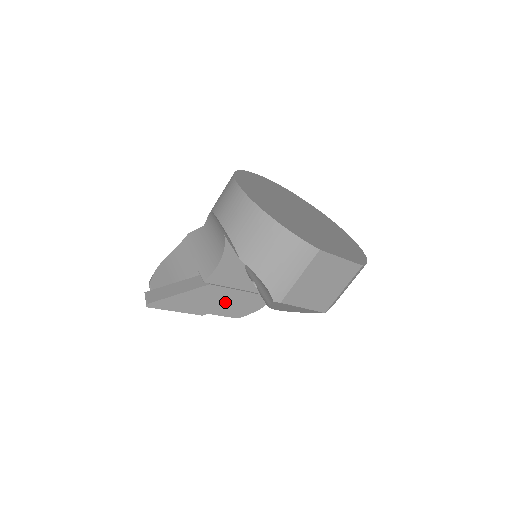
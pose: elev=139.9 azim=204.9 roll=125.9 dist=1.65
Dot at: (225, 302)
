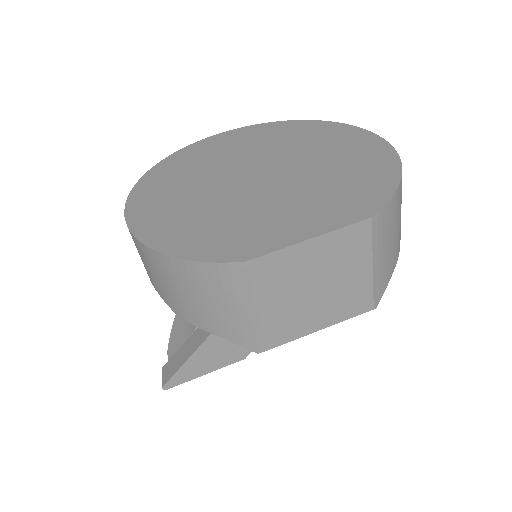
Dot at: occluded
